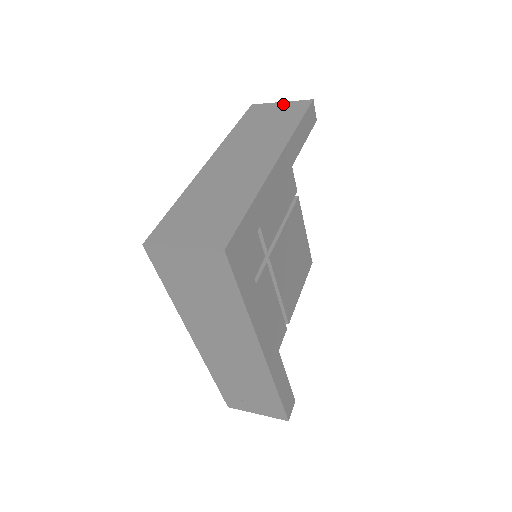
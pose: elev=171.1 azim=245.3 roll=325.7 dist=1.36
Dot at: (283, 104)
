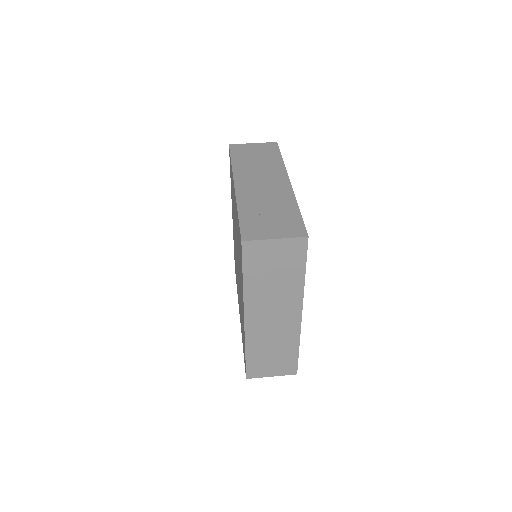
Dot at: (256, 145)
